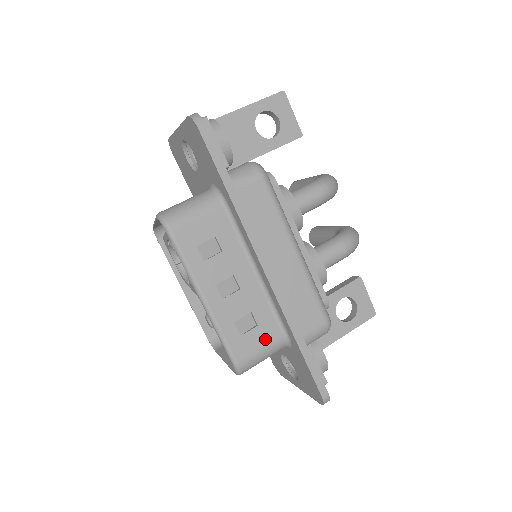
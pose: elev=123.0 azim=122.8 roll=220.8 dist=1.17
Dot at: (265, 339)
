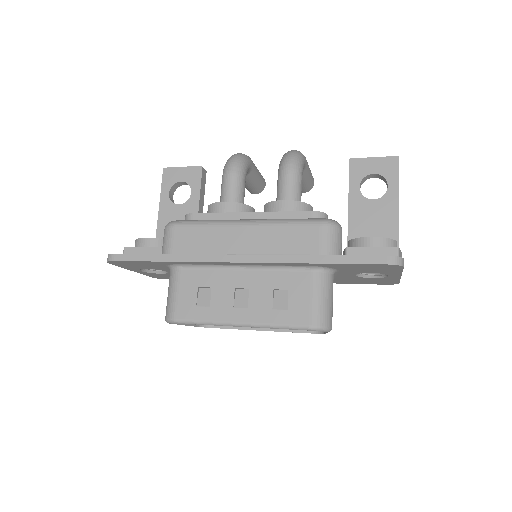
Dot at: (305, 290)
